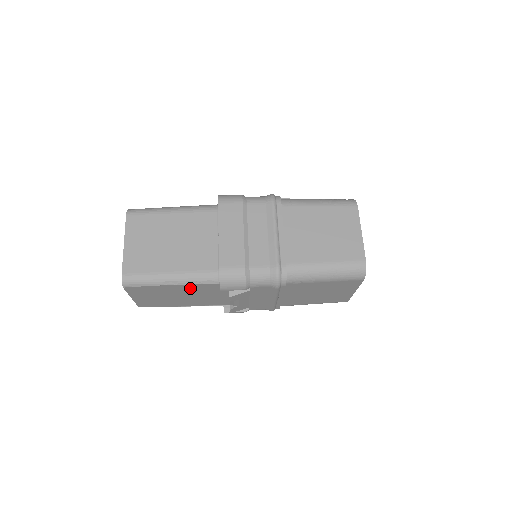
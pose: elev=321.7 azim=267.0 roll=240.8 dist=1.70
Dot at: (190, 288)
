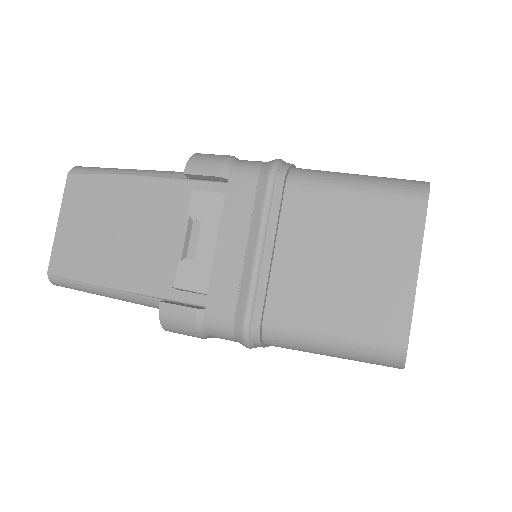
Dot at: (144, 196)
